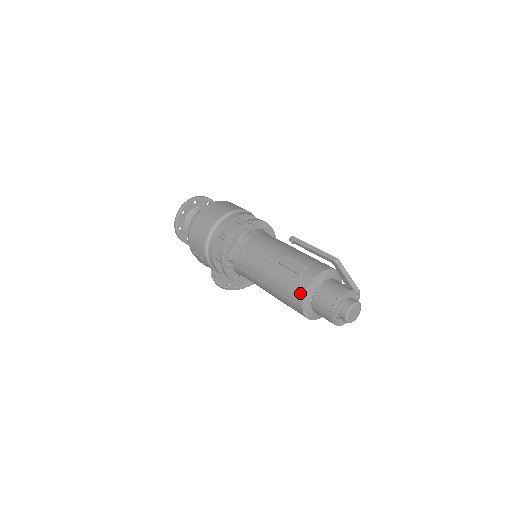
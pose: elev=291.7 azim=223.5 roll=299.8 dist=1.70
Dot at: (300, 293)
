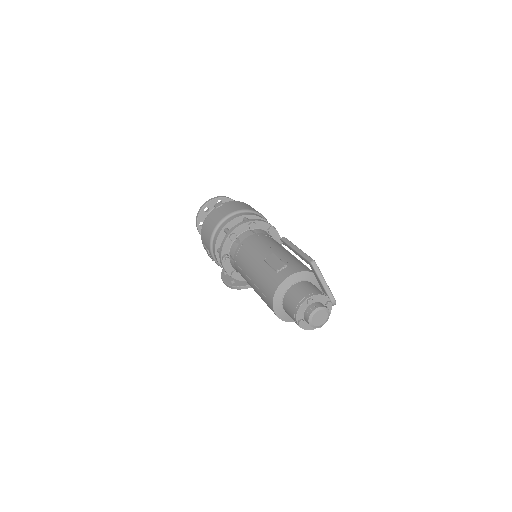
Dot at: (273, 289)
